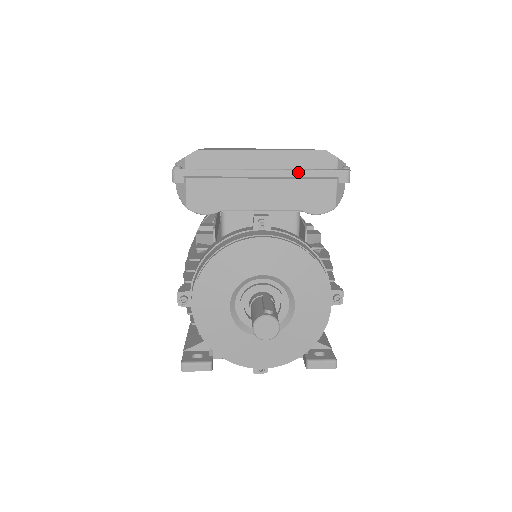
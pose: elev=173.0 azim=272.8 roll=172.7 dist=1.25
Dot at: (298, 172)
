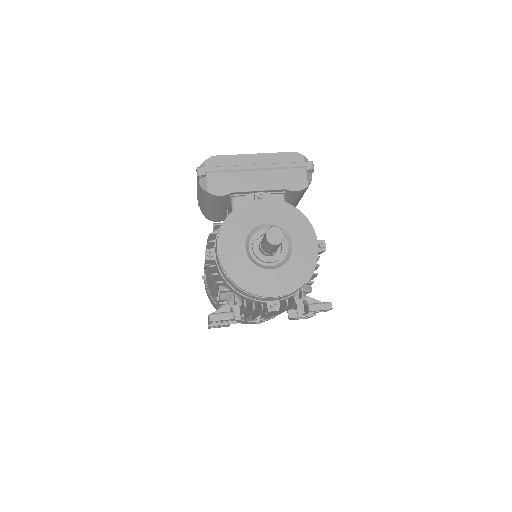
Dot at: (280, 165)
